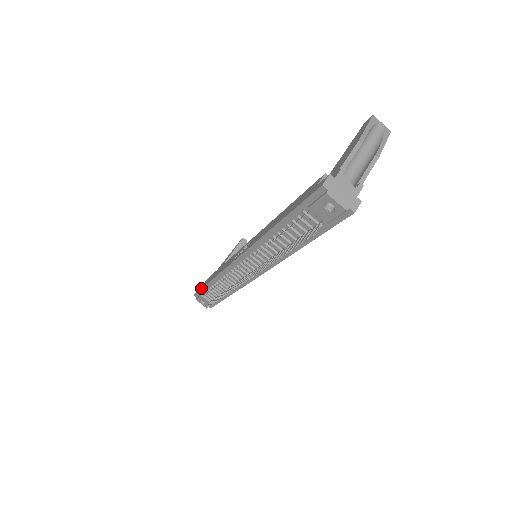
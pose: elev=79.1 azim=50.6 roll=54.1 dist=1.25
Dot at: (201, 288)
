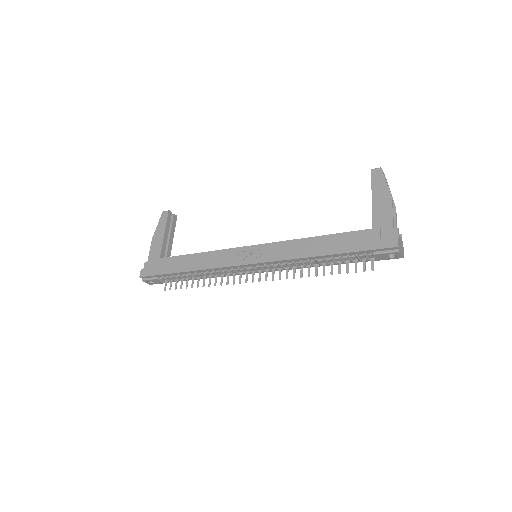
Dot at: (160, 274)
